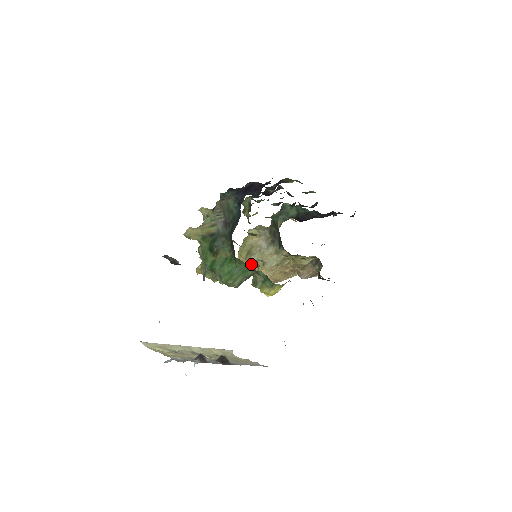
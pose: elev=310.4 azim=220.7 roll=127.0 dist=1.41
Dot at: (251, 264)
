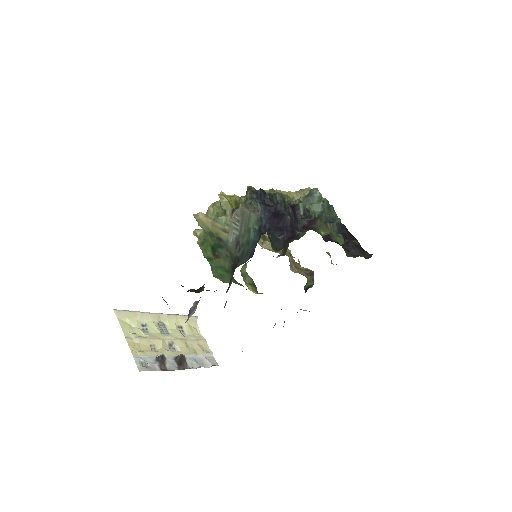
Dot at: occluded
